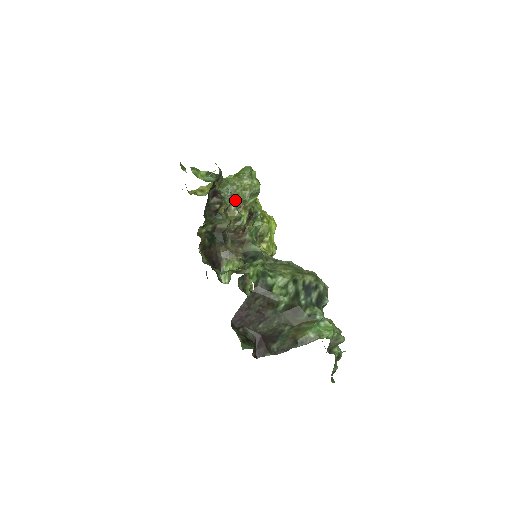
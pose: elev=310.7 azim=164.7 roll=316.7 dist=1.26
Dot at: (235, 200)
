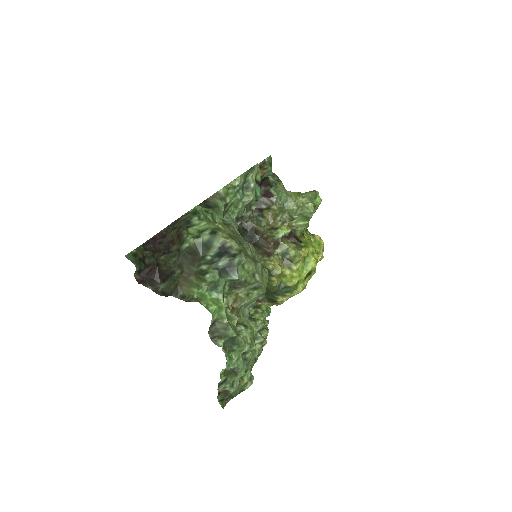
Dot at: (284, 211)
